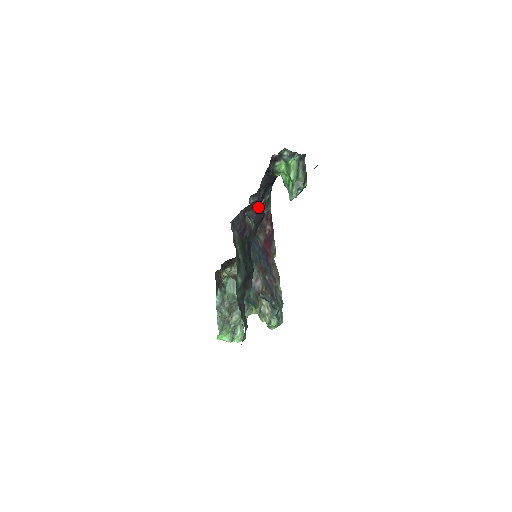
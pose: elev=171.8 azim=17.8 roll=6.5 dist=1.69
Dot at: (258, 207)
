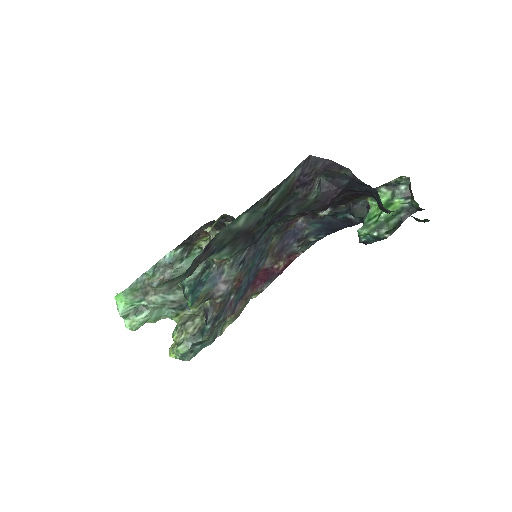
Dot at: (337, 187)
